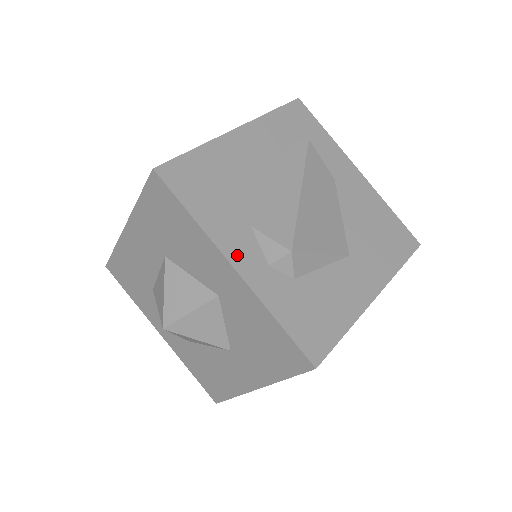
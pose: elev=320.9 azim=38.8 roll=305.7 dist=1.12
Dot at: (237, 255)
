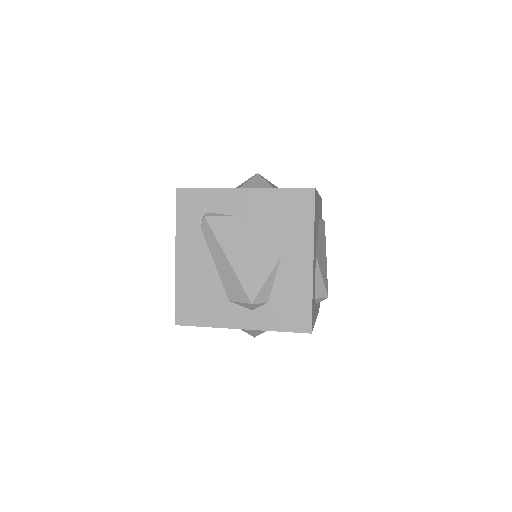
Dot at: (237, 322)
